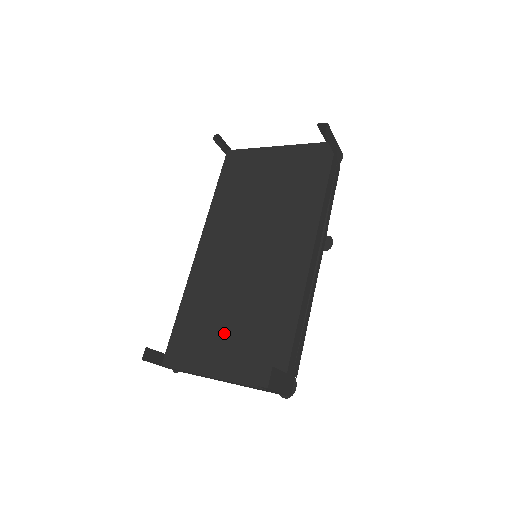
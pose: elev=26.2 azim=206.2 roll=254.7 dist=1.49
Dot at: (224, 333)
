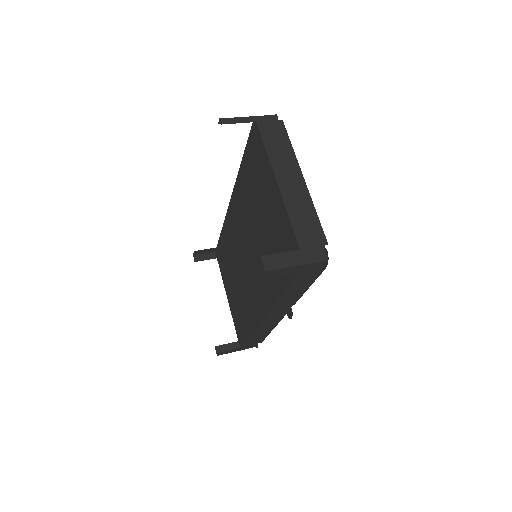
Dot at: (231, 283)
